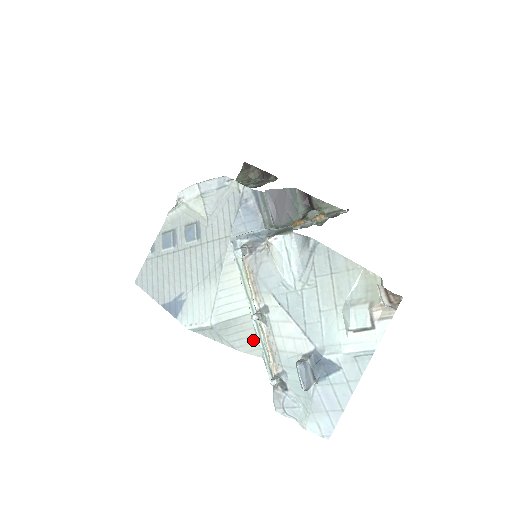
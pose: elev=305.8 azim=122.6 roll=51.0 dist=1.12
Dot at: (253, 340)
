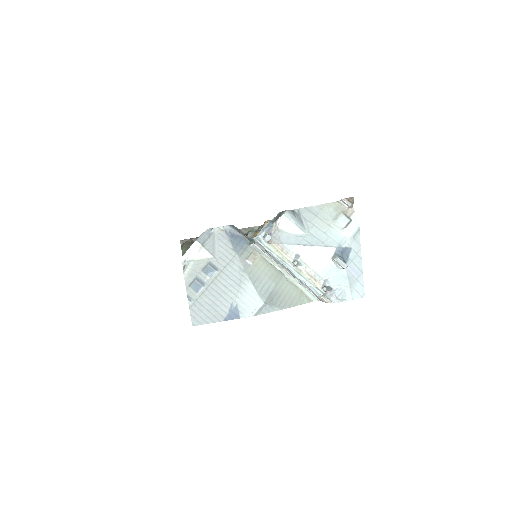
Dot at: (287, 299)
